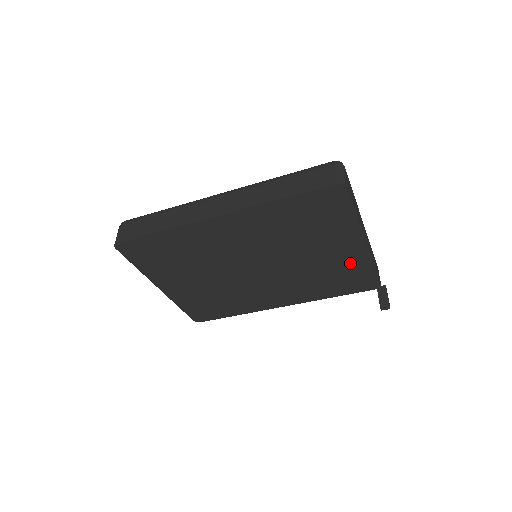
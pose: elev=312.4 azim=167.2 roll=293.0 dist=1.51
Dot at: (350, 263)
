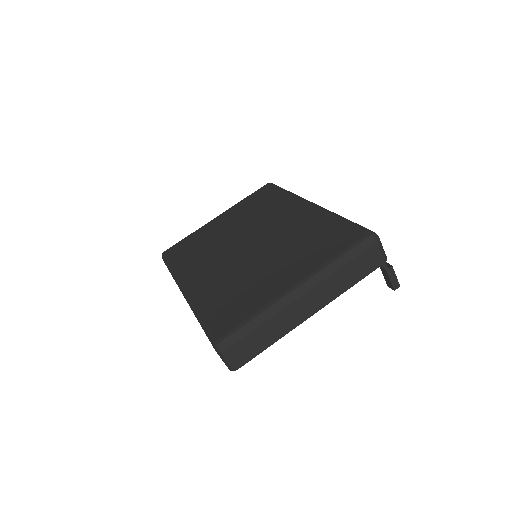
Dot at: occluded
